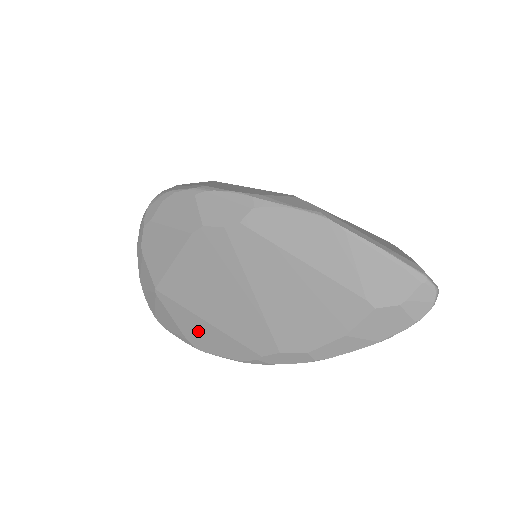
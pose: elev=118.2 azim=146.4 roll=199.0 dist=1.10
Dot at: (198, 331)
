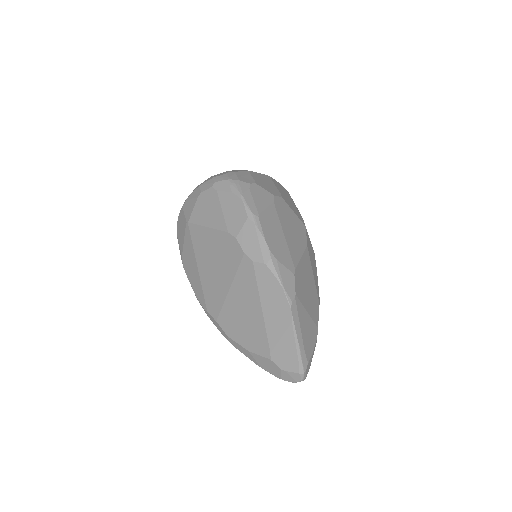
Dot at: (190, 263)
